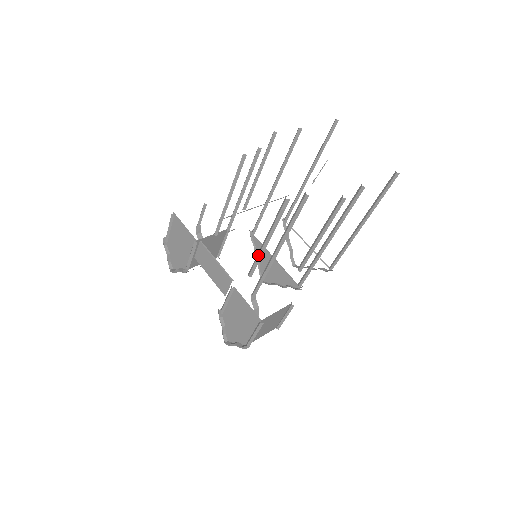
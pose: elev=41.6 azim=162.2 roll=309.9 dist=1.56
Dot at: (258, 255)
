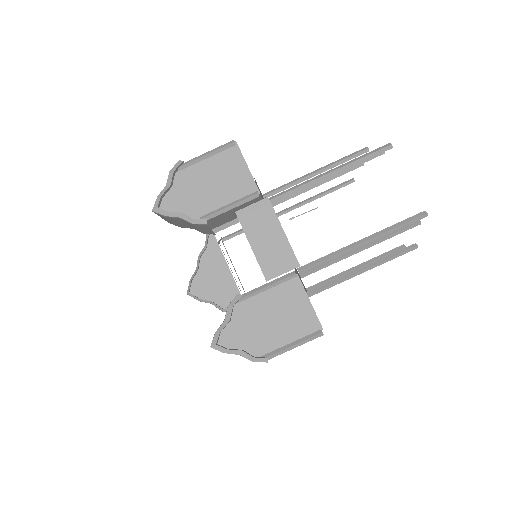
Dot at: (338, 253)
